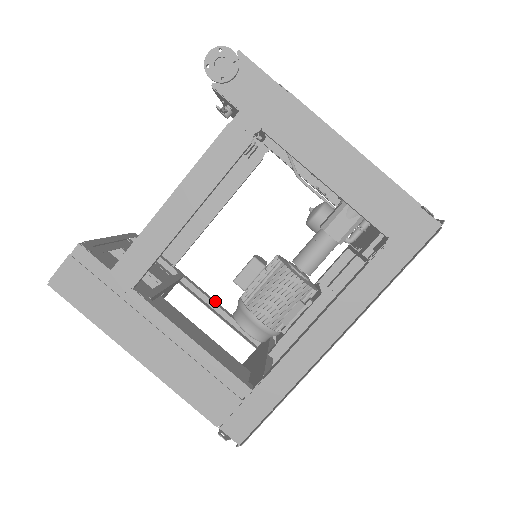
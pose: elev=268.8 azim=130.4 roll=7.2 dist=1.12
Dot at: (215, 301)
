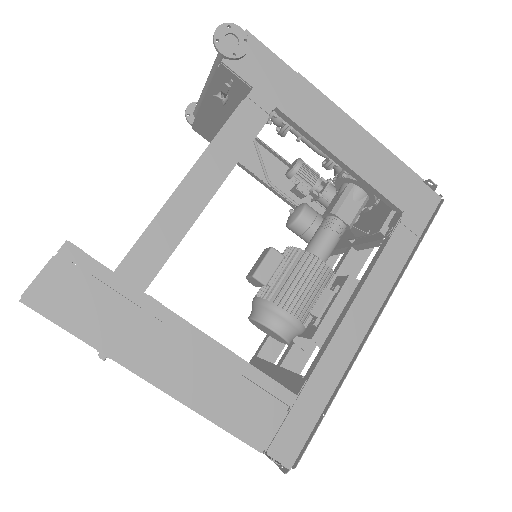
Dot at: occluded
